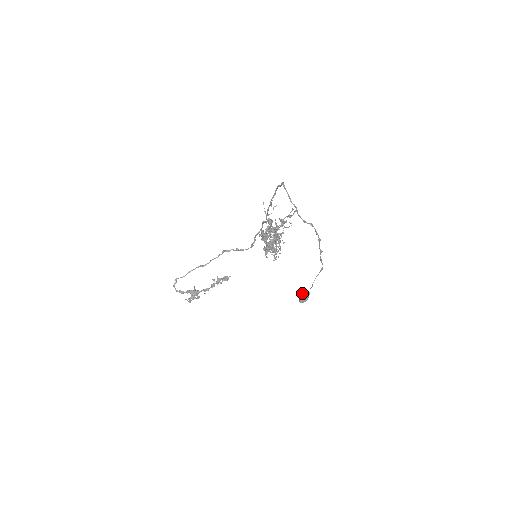
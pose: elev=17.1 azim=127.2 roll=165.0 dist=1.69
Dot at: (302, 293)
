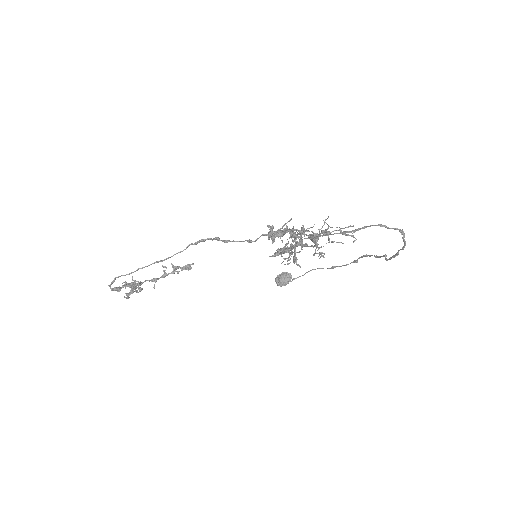
Dot at: (282, 276)
